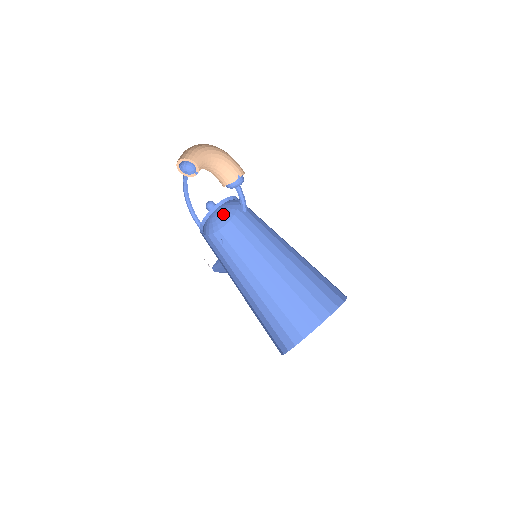
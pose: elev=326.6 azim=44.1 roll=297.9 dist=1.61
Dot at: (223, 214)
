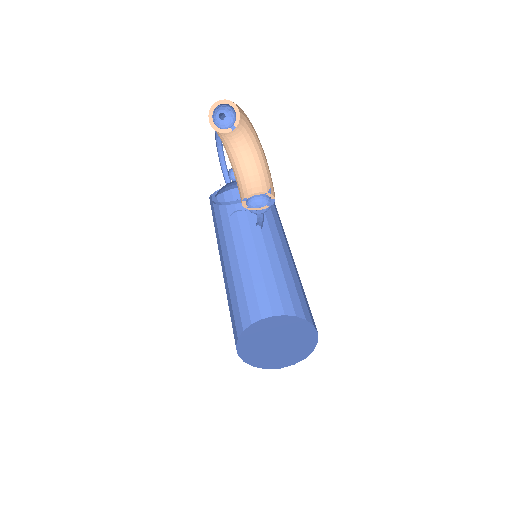
Dot at: occluded
